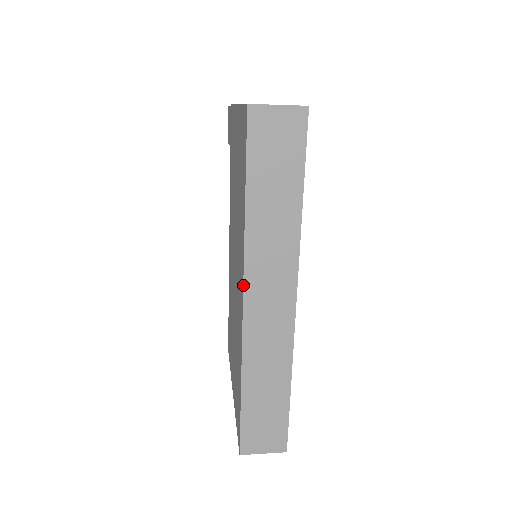
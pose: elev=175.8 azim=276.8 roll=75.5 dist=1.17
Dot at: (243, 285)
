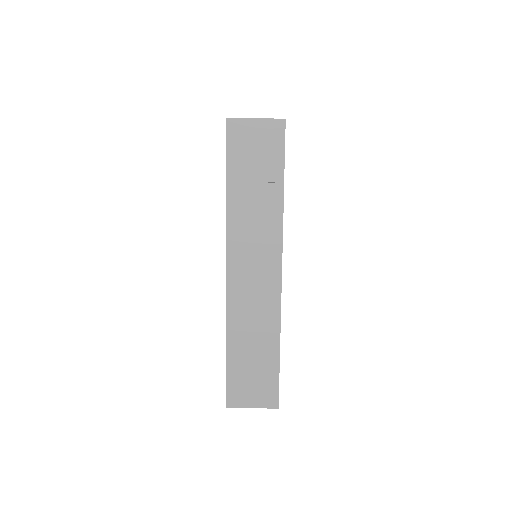
Dot at: occluded
